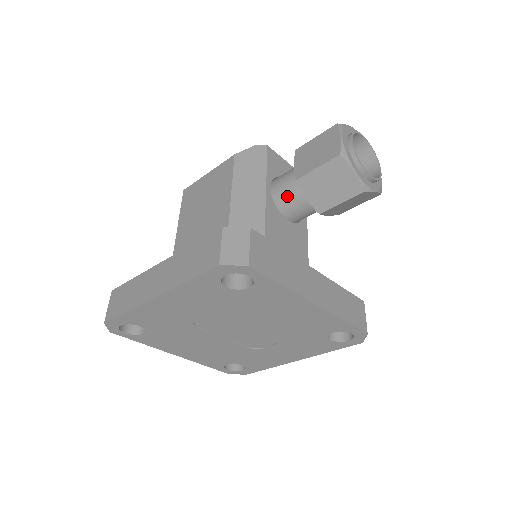
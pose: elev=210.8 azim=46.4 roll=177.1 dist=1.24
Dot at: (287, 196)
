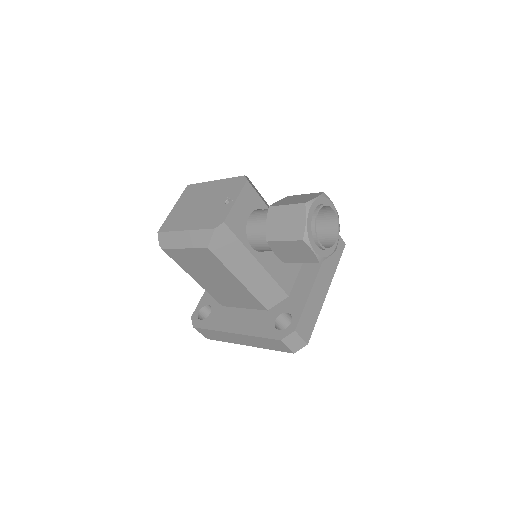
Dot at: occluded
